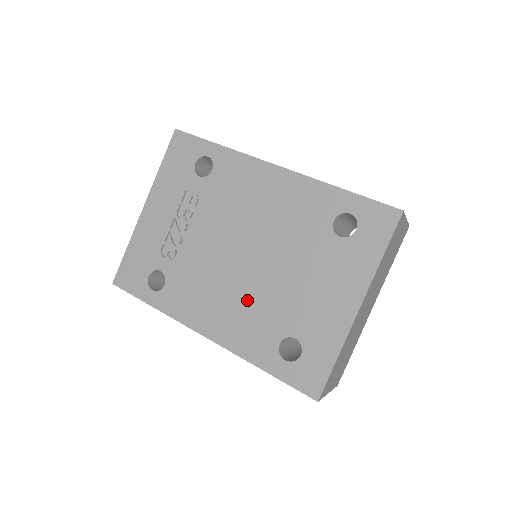
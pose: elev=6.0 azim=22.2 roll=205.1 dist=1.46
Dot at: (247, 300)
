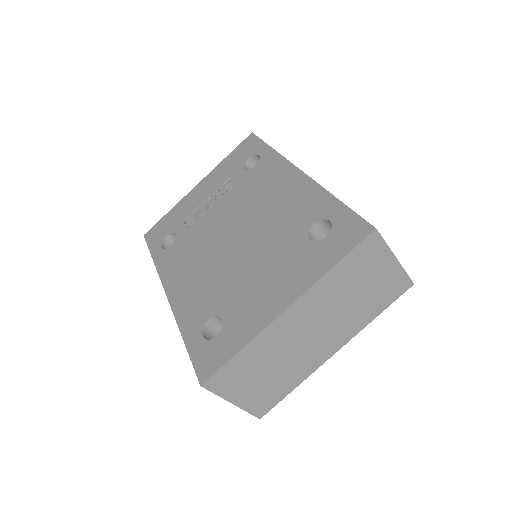
Dot at: (211, 274)
